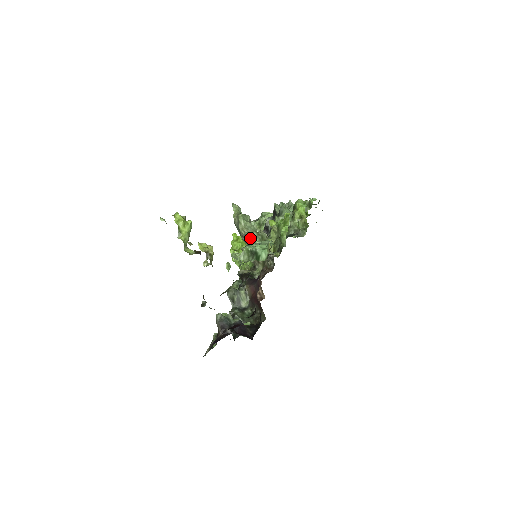
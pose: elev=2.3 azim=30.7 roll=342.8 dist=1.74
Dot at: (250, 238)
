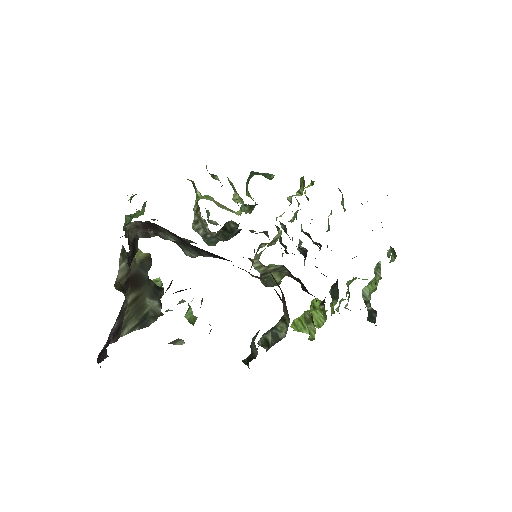
Dot at: (195, 217)
